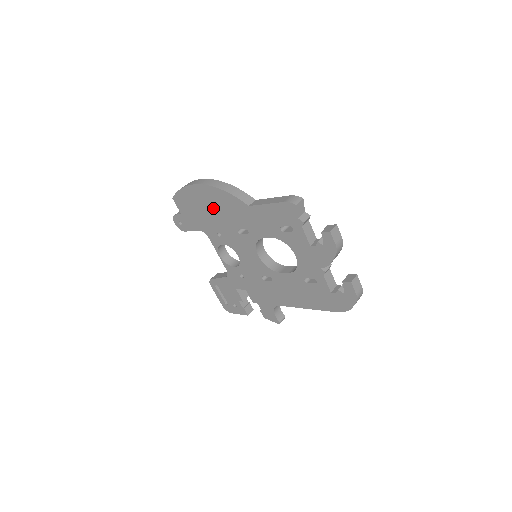
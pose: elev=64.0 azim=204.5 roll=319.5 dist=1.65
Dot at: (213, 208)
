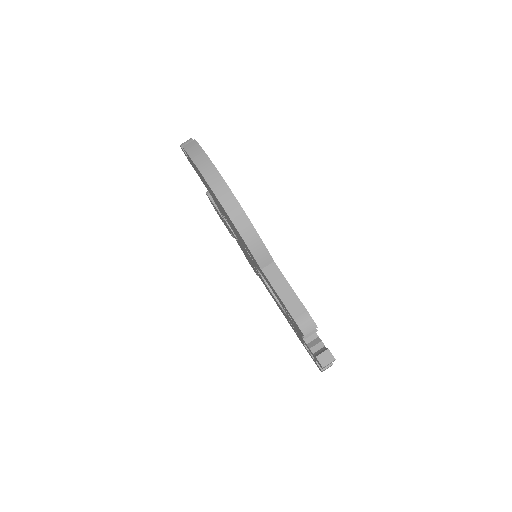
Dot at: (225, 214)
